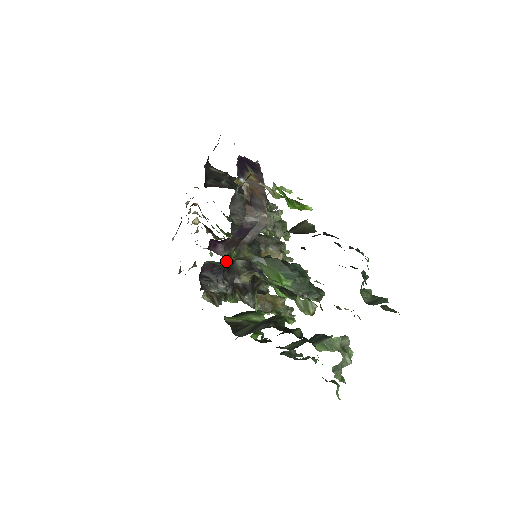
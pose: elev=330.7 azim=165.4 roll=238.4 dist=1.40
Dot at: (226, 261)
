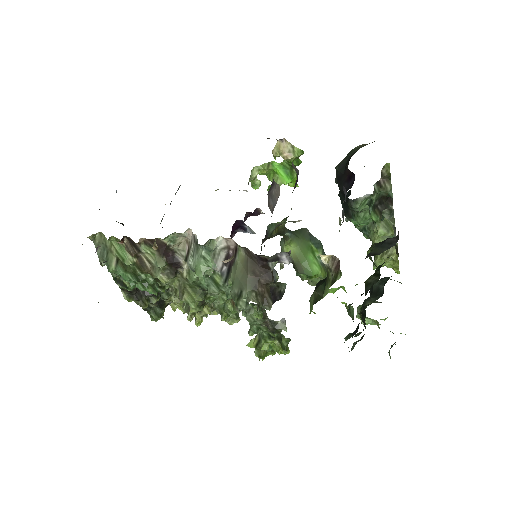
Dot at: (269, 236)
